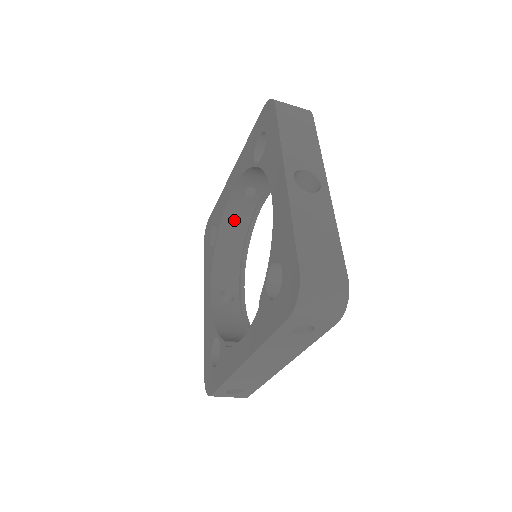
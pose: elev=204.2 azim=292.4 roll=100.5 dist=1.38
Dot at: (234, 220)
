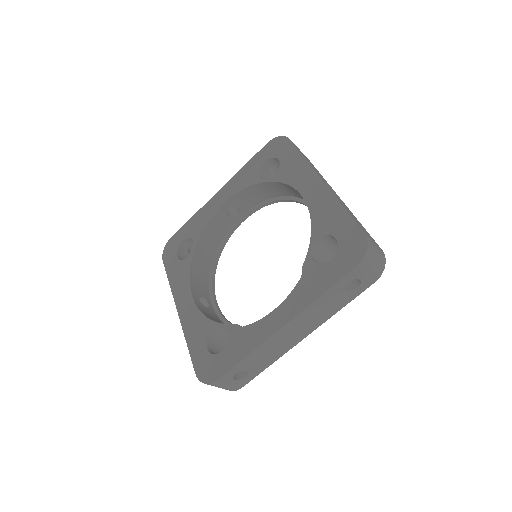
Dot at: (211, 236)
